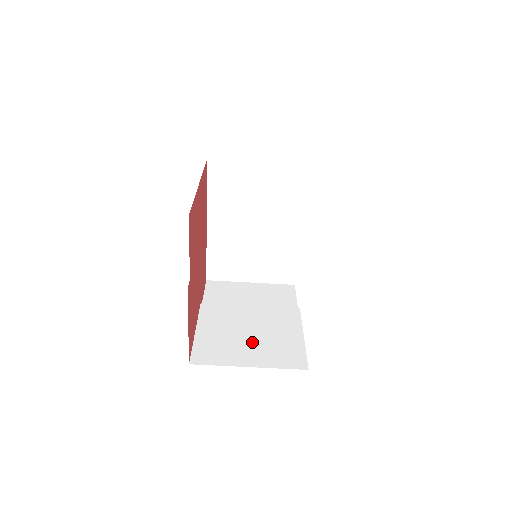
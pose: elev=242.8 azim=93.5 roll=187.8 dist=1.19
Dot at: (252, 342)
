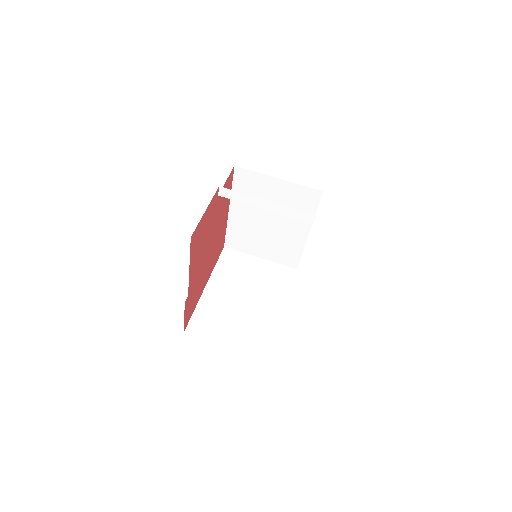
Dot at: occluded
